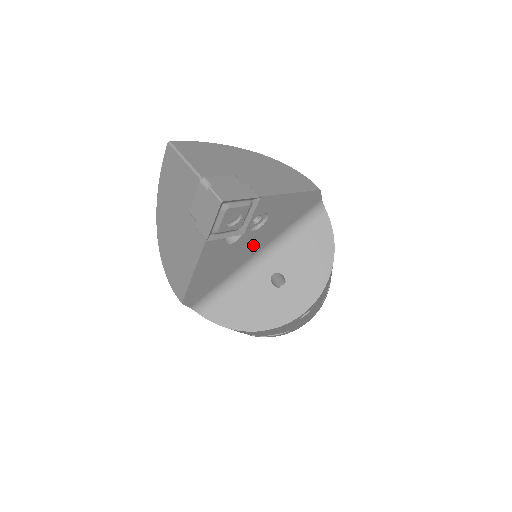
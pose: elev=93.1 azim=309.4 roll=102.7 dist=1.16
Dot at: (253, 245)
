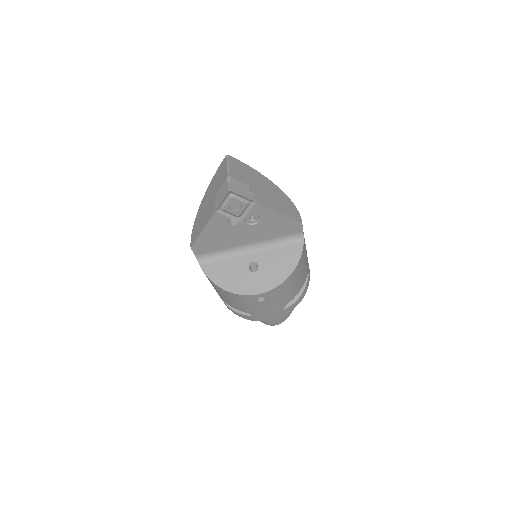
Dot at: (247, 236)
